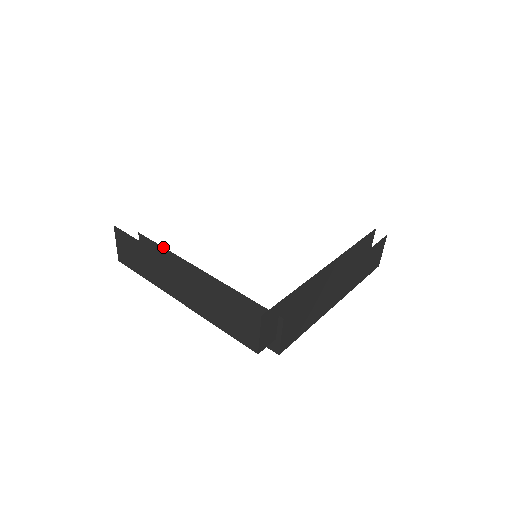
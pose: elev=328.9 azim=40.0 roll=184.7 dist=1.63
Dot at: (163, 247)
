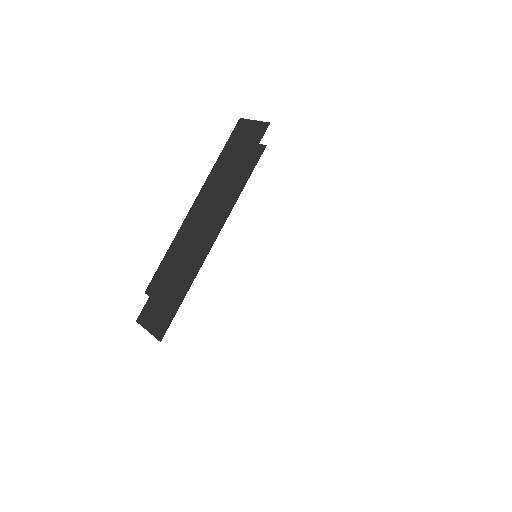
Dot at: occluded
